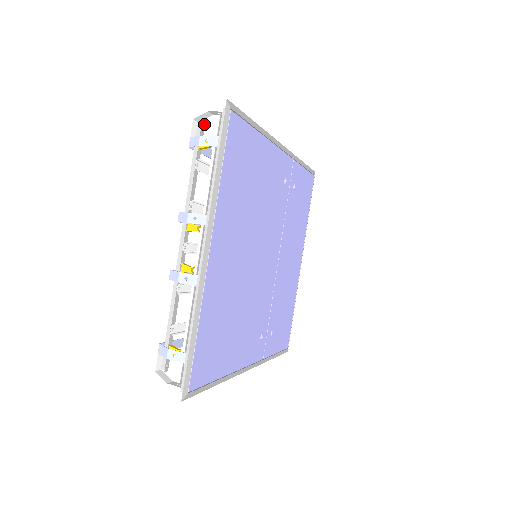
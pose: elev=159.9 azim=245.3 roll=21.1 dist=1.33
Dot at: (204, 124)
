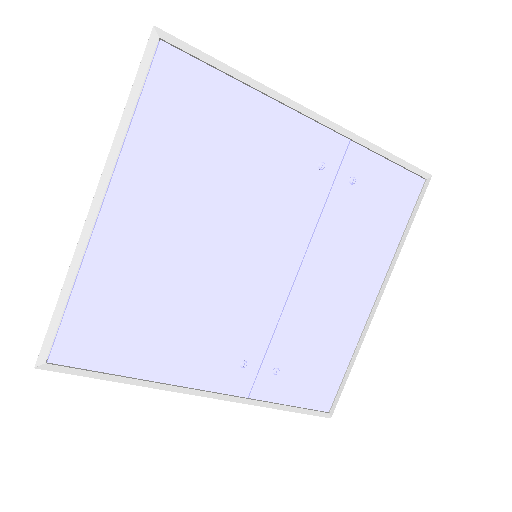
Dot at: occluded
